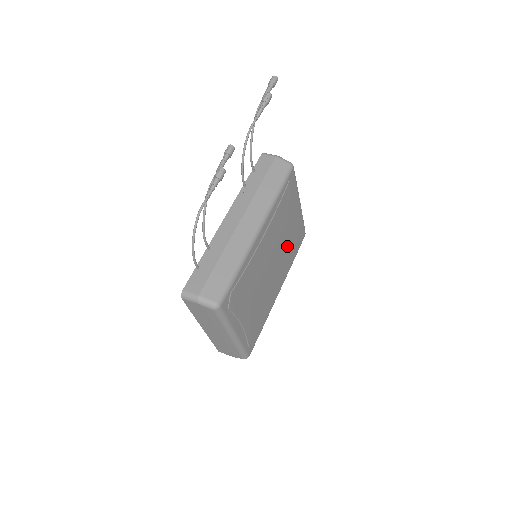
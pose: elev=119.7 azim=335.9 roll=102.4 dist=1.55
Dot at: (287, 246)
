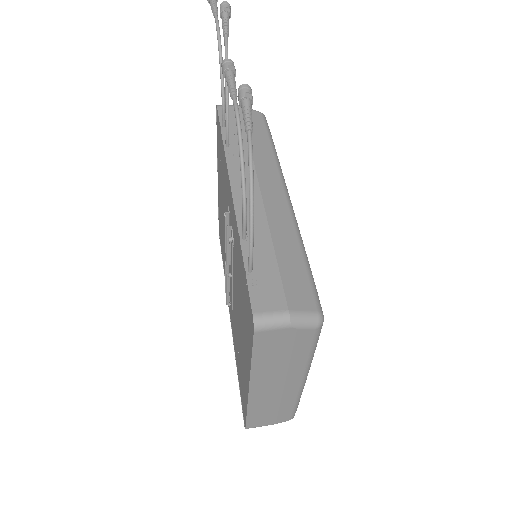
Dot at: occluded
